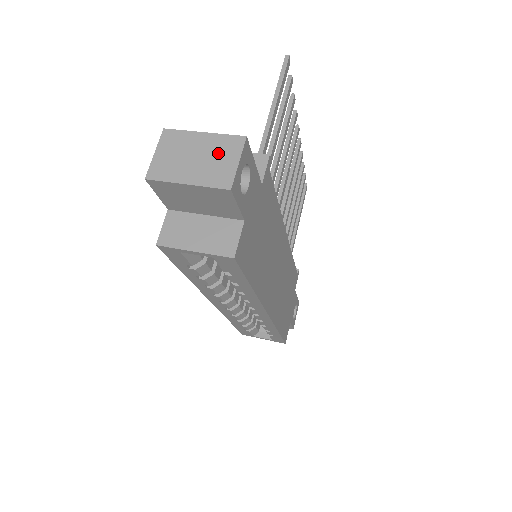
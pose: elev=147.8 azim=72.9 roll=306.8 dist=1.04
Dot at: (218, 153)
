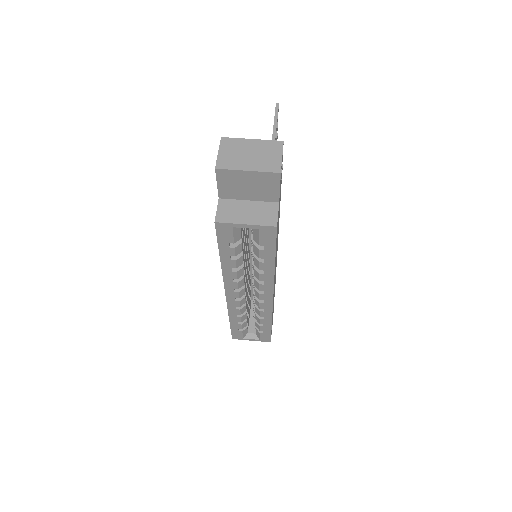
Dot at: (266, 151)
